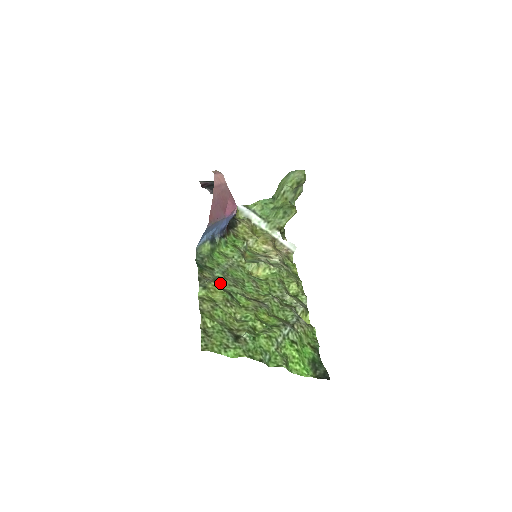
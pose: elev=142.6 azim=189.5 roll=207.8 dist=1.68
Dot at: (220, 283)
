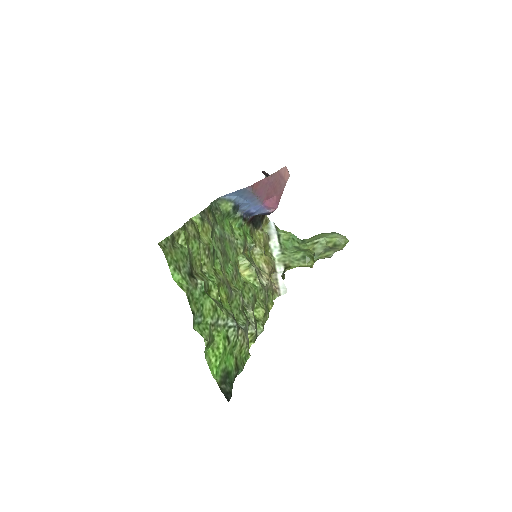
Dot at: (213, 237)
